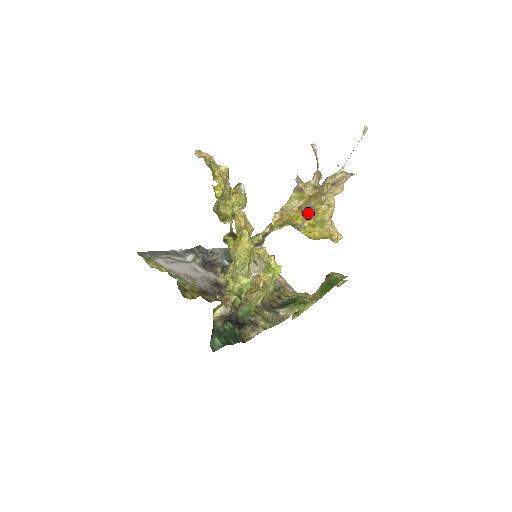
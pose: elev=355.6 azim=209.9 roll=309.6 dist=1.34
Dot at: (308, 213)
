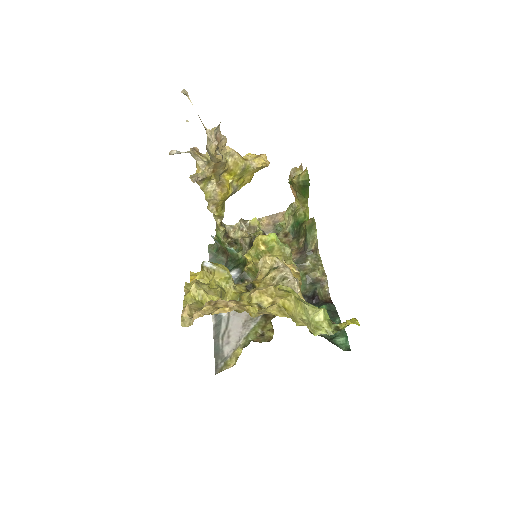
Dot at: (225, 178)
